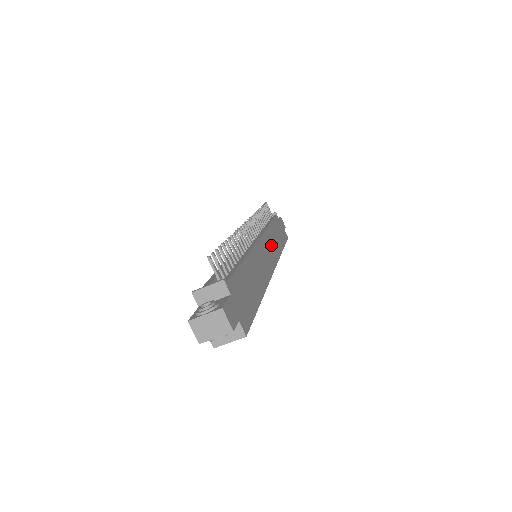
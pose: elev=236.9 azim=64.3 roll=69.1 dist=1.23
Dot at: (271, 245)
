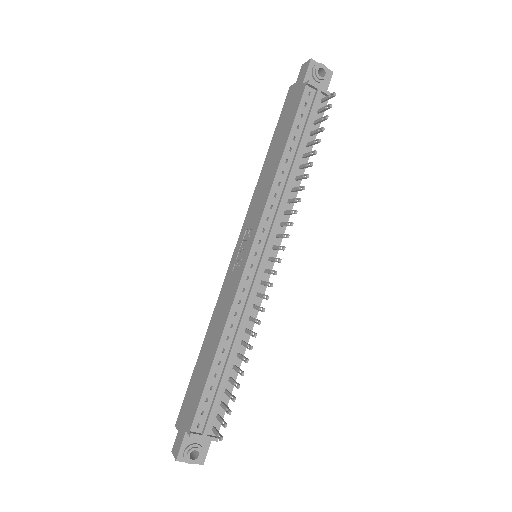
Dot at: occluded
